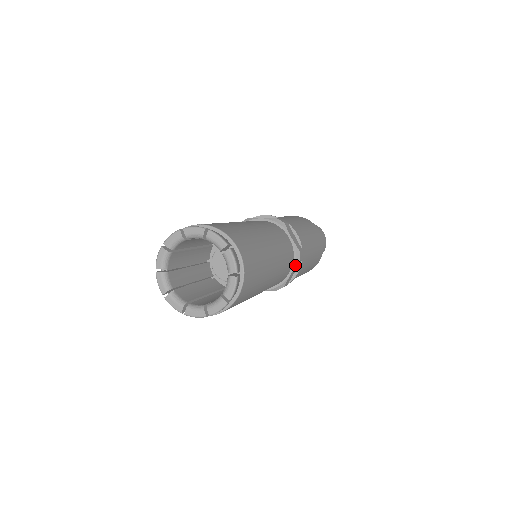
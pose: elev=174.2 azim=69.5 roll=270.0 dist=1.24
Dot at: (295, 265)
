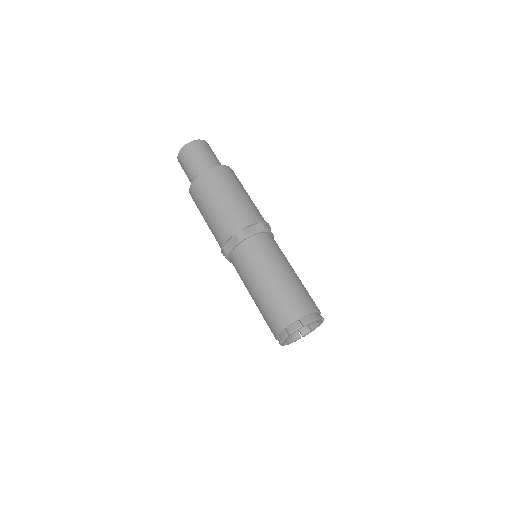
Dot at: occluded
